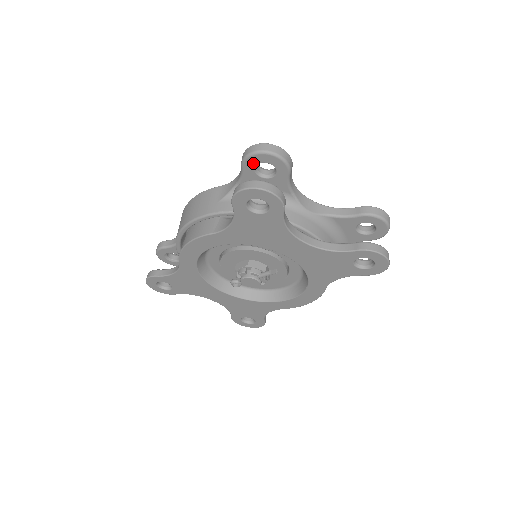
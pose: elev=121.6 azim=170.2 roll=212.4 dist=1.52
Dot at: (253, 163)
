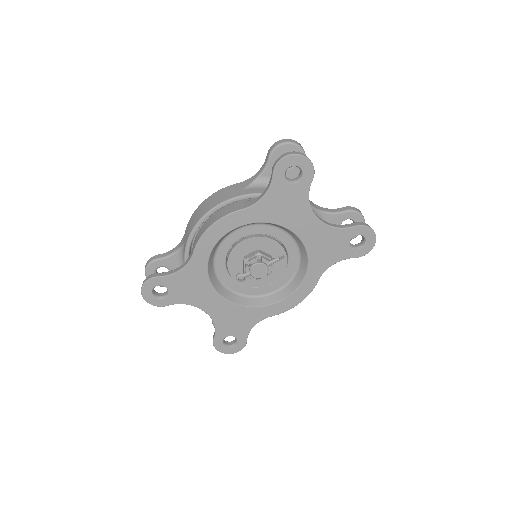
Dot at: (280, 153)
